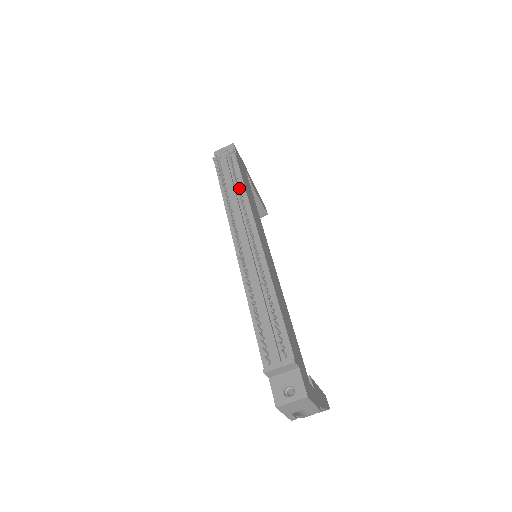
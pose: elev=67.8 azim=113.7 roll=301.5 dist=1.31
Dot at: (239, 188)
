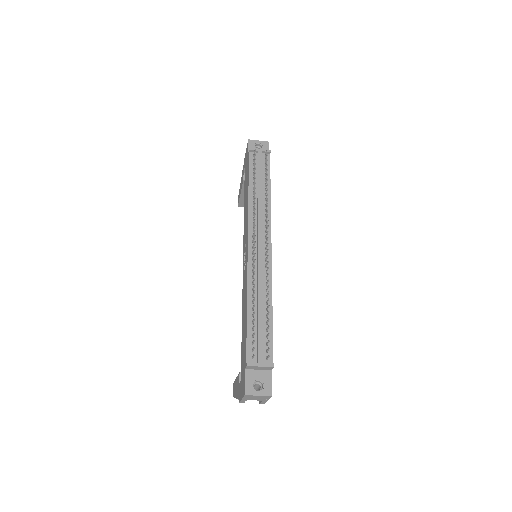
Dot at: (265, 191)
